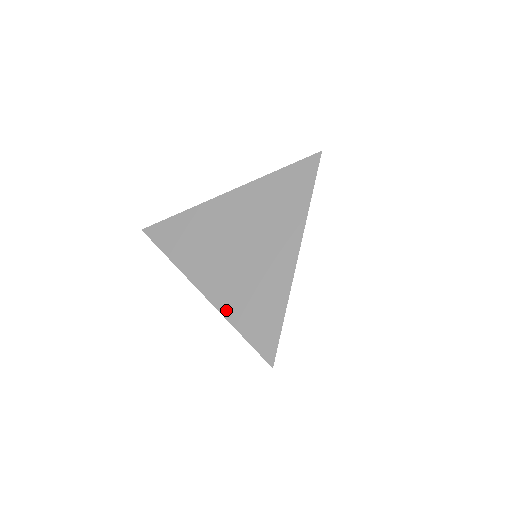
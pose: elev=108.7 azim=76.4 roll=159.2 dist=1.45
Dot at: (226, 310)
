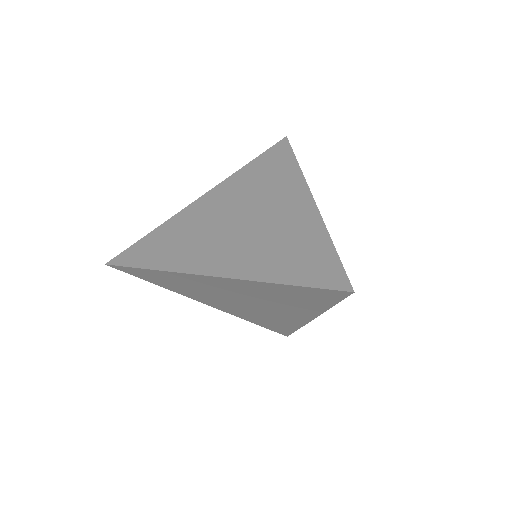
Dot at: (257, 274)
